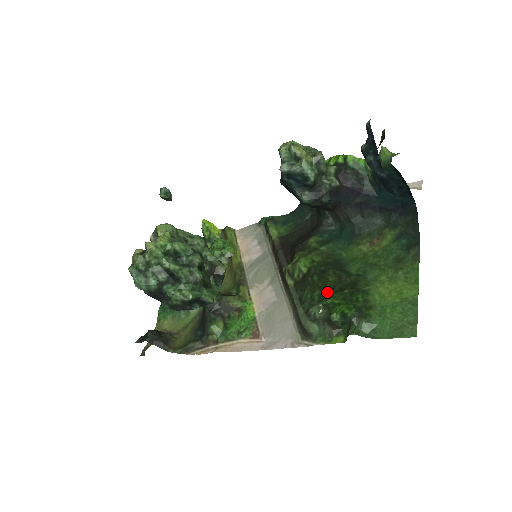
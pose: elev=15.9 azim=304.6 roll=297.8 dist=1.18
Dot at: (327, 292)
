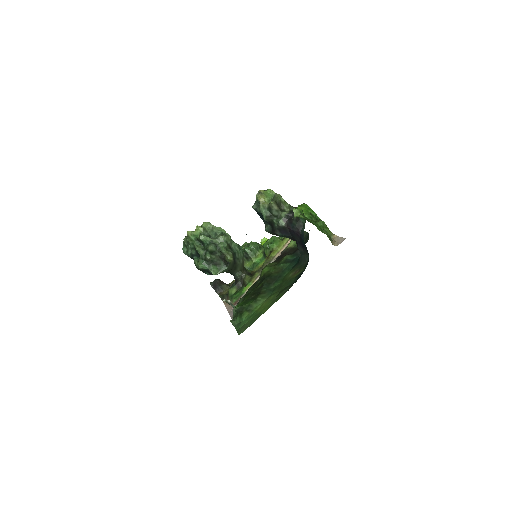
Dot at: (250, 293)
